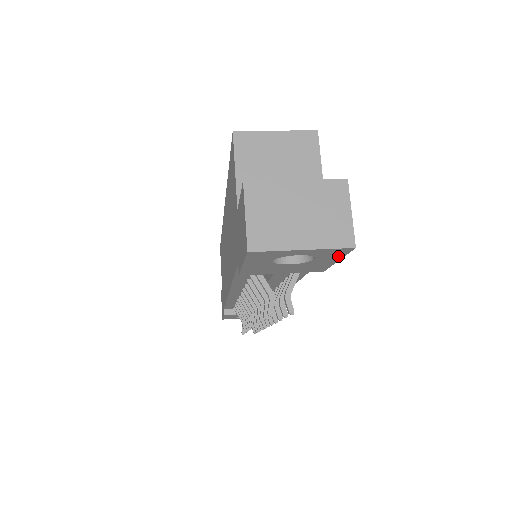
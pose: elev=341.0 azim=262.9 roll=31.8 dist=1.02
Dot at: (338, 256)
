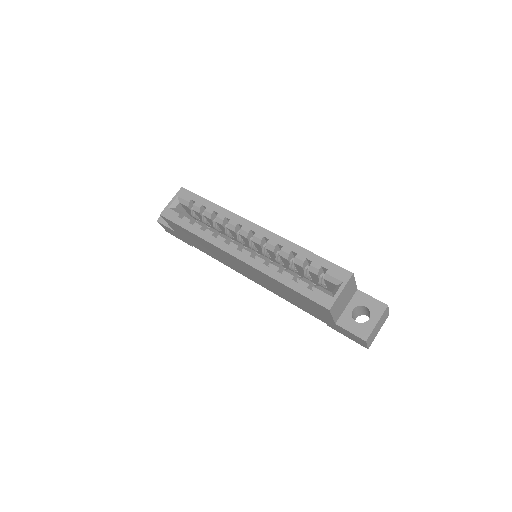
Dot at: occluded
